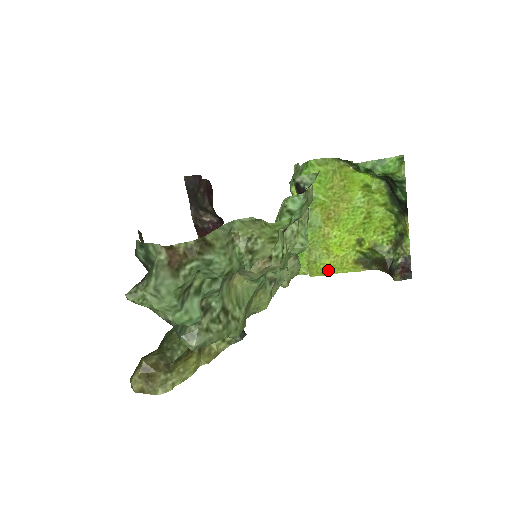
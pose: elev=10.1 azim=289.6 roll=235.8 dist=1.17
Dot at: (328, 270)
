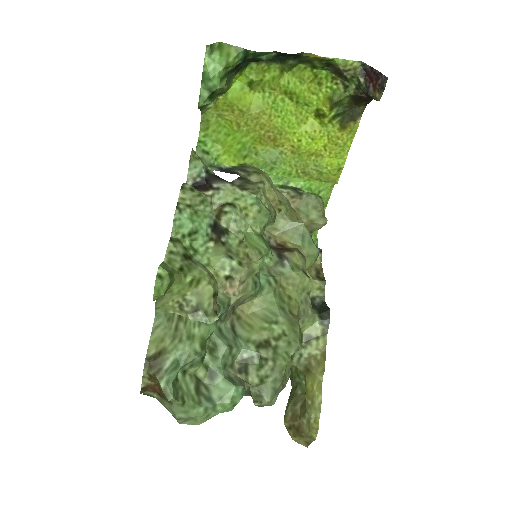
Dot at: (338, 162)
